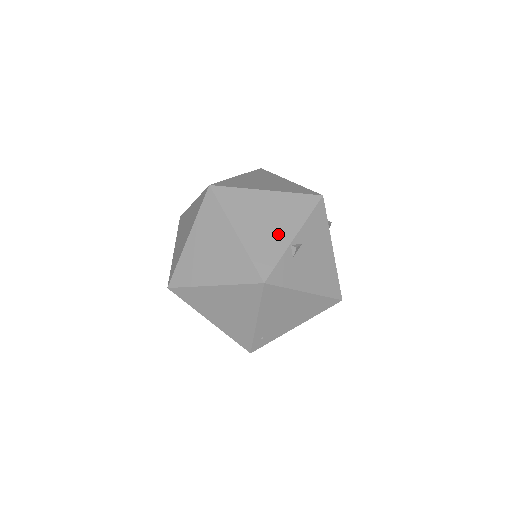
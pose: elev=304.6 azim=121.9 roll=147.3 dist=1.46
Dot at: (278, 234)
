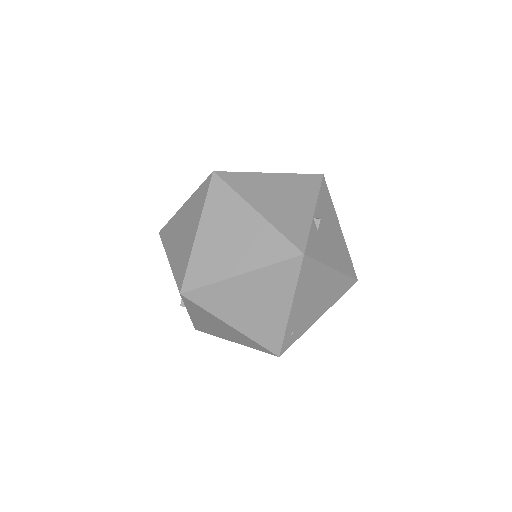
Dot at: (298, 209)
